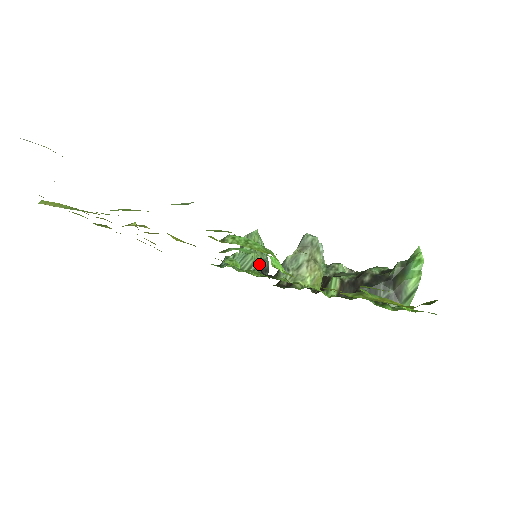
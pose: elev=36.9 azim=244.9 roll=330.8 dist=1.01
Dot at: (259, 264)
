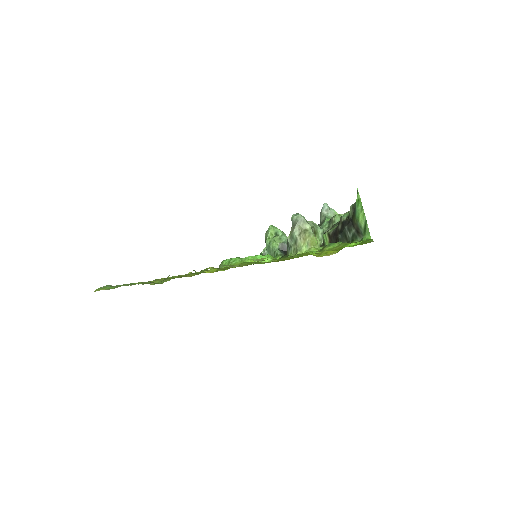
Dot at: (281, 247)
